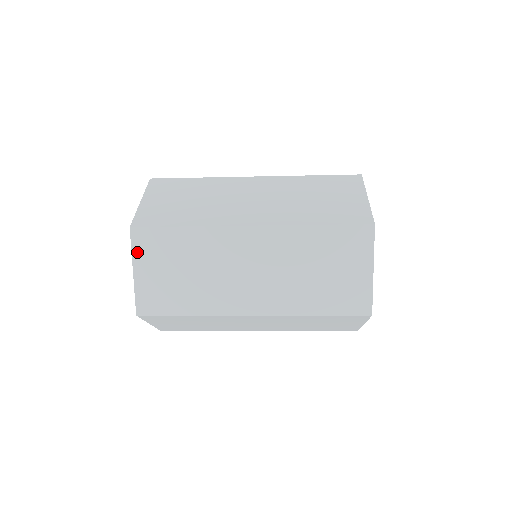
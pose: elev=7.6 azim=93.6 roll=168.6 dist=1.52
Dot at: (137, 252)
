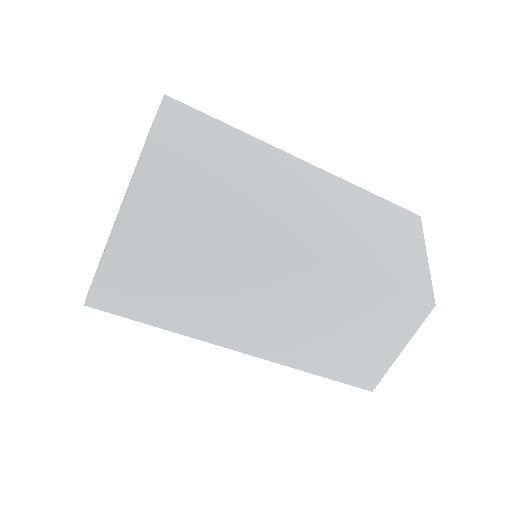
Dot at: (164, 119)
